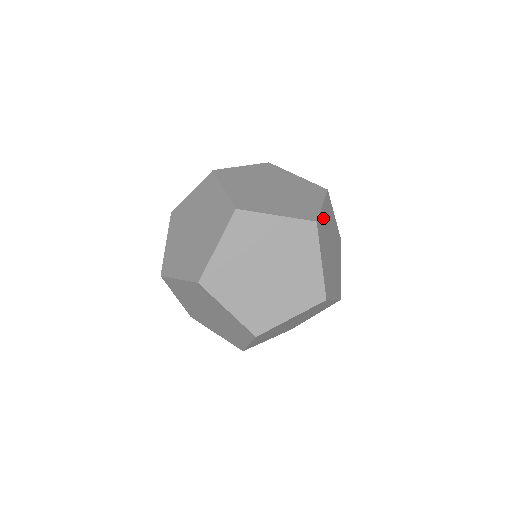
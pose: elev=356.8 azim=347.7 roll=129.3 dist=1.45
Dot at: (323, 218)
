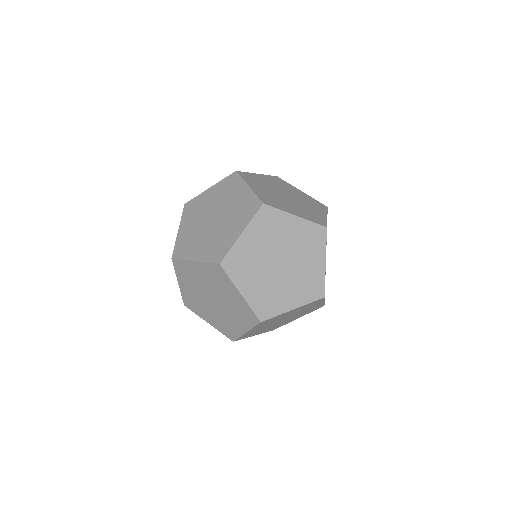
Dot at: (259, 178)
